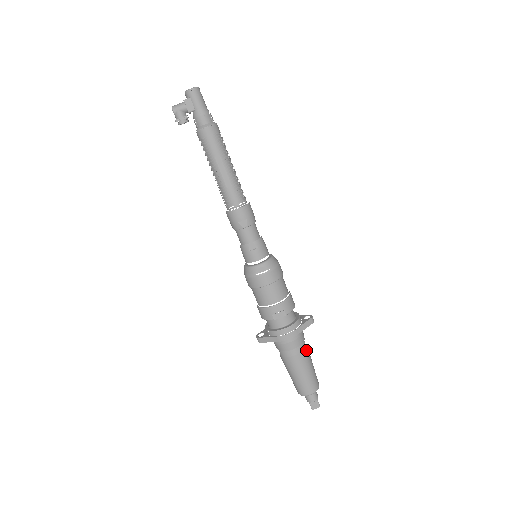
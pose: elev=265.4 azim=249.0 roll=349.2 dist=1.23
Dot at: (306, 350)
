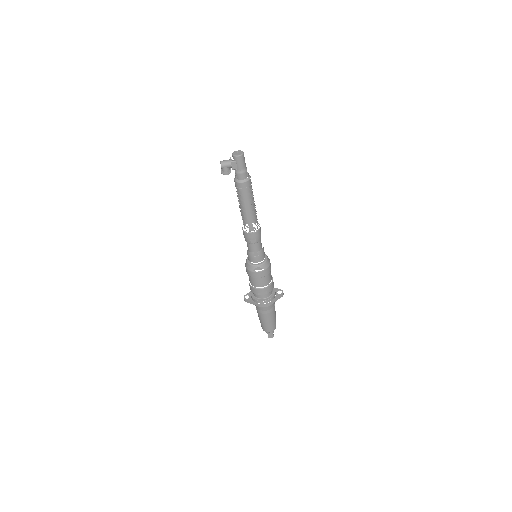
Dot at: (274, 310)
